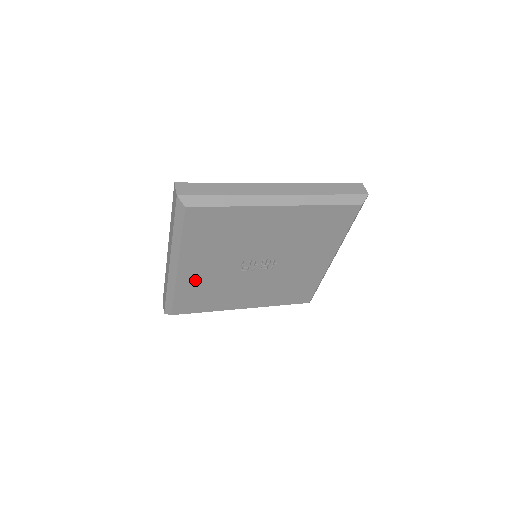
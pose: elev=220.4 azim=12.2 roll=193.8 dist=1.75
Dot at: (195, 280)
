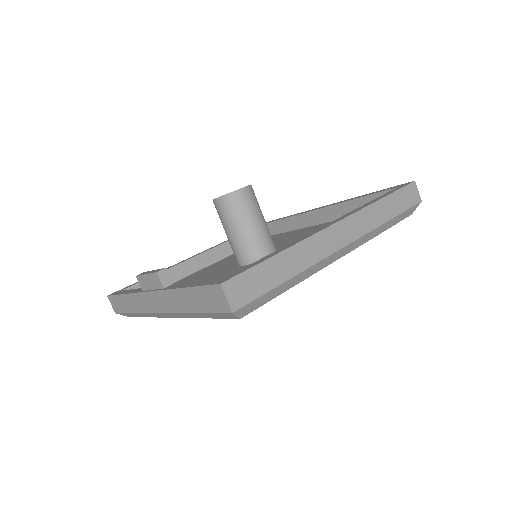
Dot at: occluded
